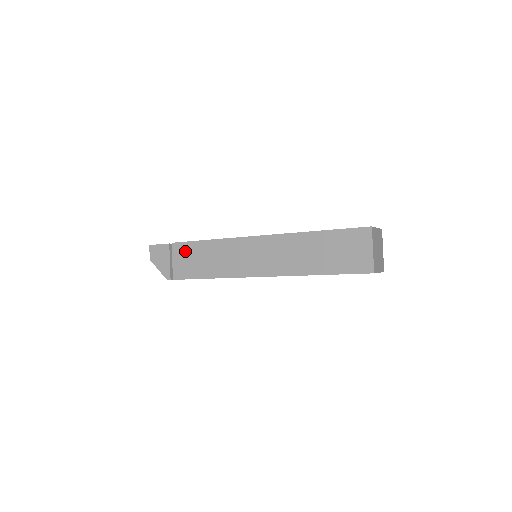
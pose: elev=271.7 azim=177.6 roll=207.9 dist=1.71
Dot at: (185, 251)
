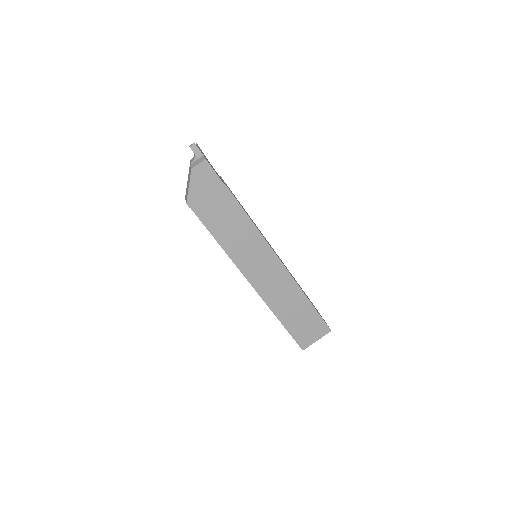
Dot at: (226, 202)
